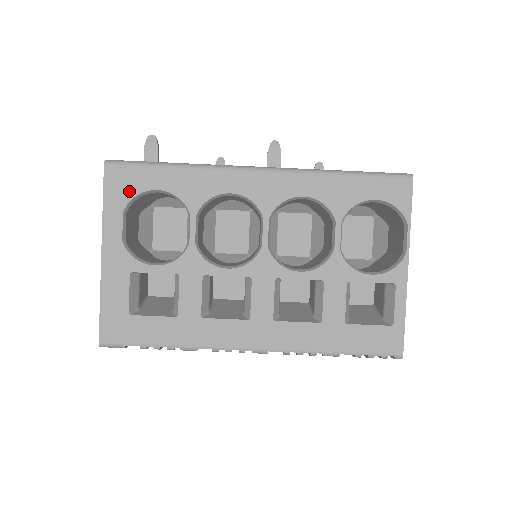
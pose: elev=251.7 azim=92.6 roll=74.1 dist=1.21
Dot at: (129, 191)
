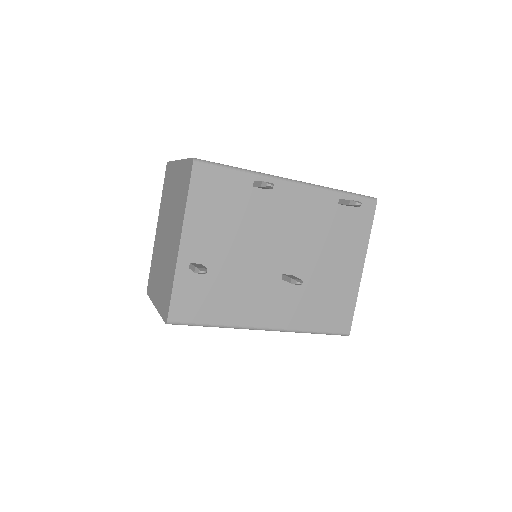
Dot at: occluded
